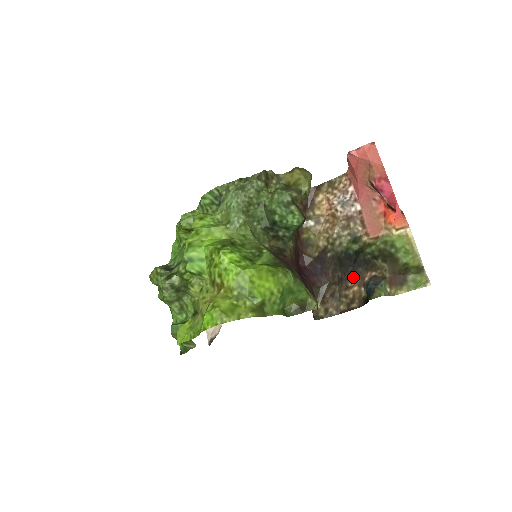
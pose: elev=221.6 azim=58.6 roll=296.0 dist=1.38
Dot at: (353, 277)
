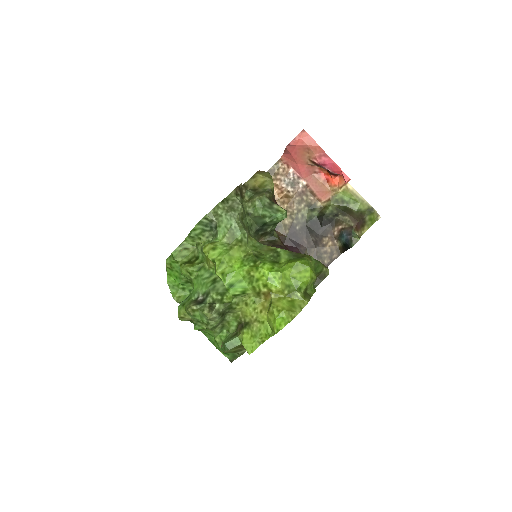
Dot at: (325, 236)
